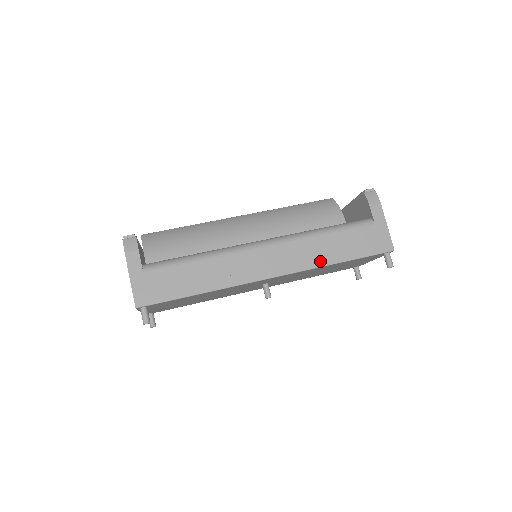
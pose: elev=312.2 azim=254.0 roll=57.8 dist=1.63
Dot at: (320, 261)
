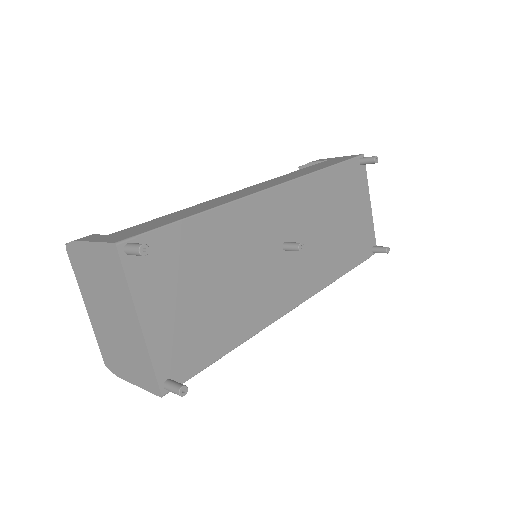
Dot at: occluded
